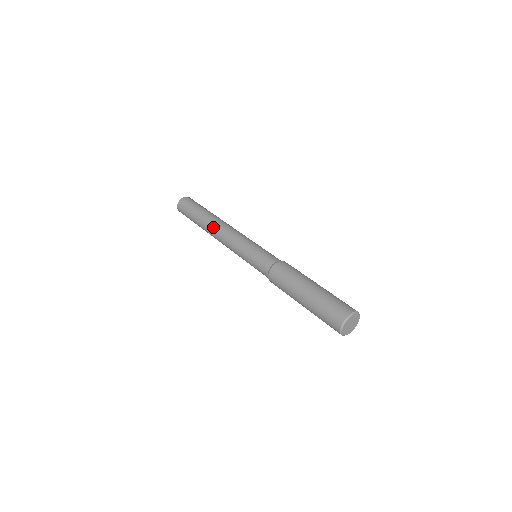
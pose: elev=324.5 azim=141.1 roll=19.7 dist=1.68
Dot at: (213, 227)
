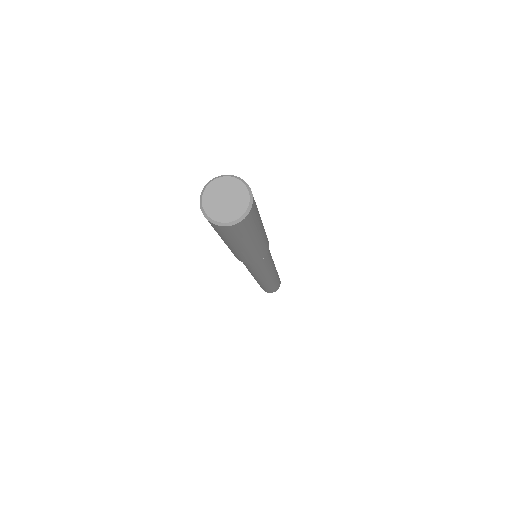
Dot at: occluded
